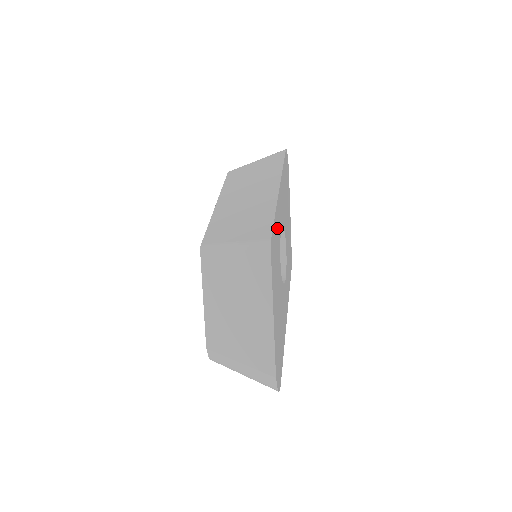
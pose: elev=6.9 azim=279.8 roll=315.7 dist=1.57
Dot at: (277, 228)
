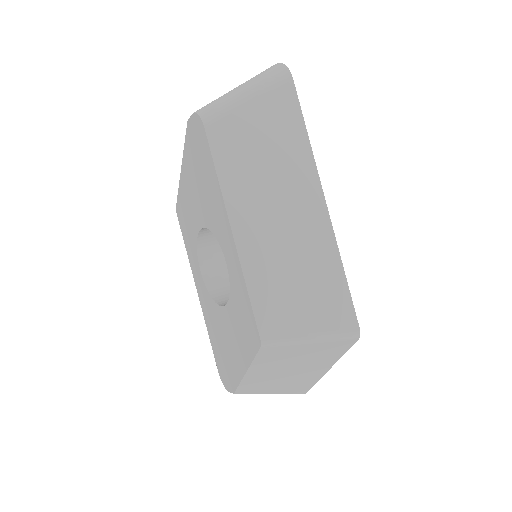
Dot at: occluded
